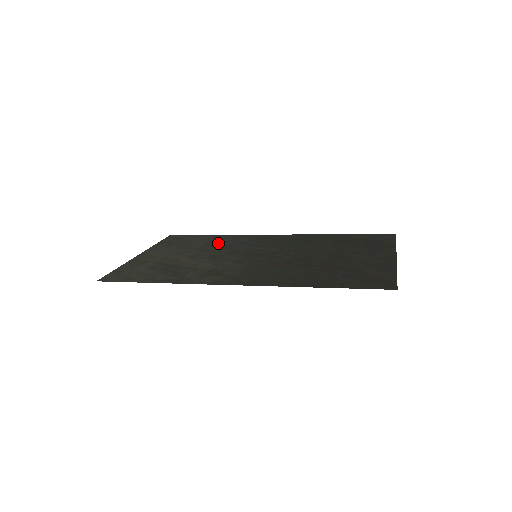
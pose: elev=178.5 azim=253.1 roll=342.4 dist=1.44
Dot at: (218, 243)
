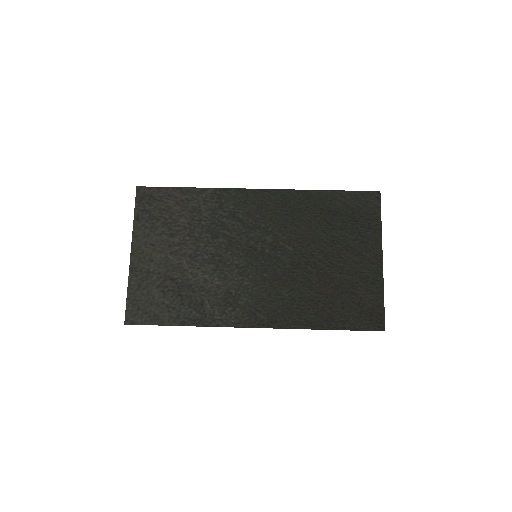
Dot at: (205, 217)
